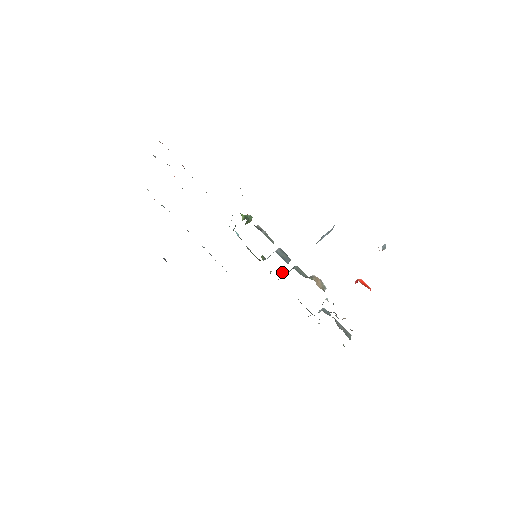
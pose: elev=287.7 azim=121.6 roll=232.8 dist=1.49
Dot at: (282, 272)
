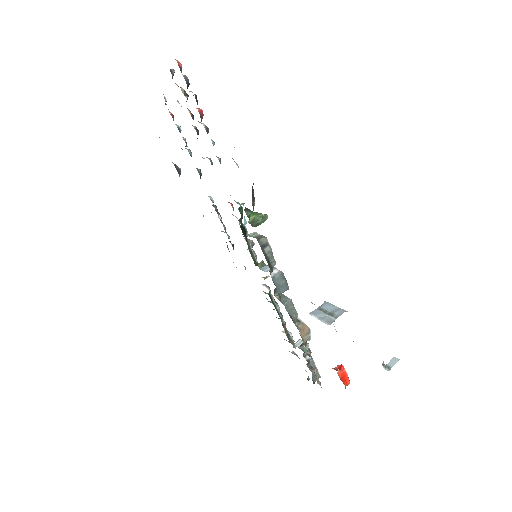
Dot at: (275, 290)
